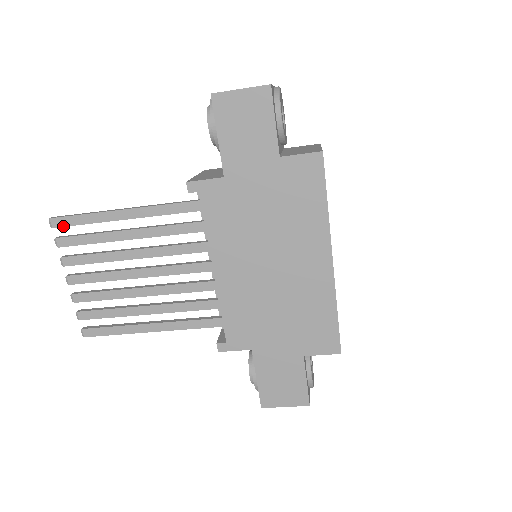
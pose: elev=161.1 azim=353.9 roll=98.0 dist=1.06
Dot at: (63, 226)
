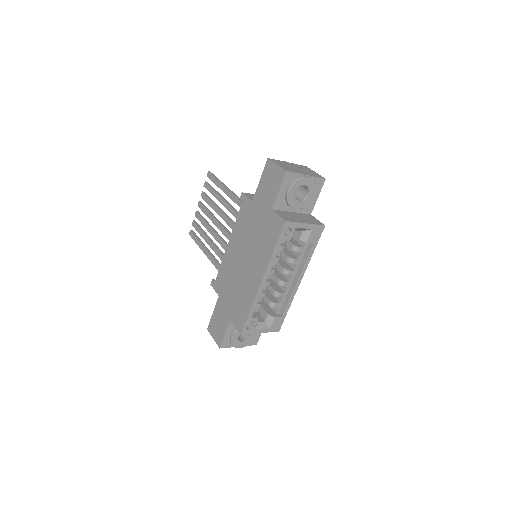
Dot at: (209, 178)
